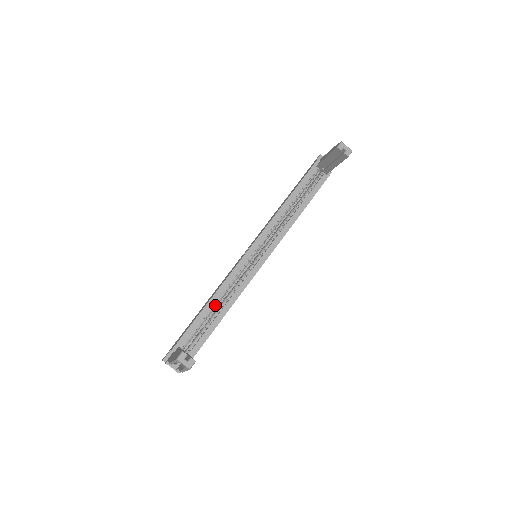
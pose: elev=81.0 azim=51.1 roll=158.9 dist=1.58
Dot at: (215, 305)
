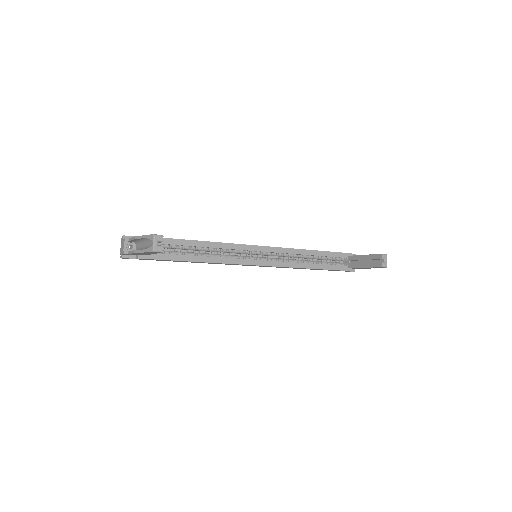
Dot at: (199, 248)
